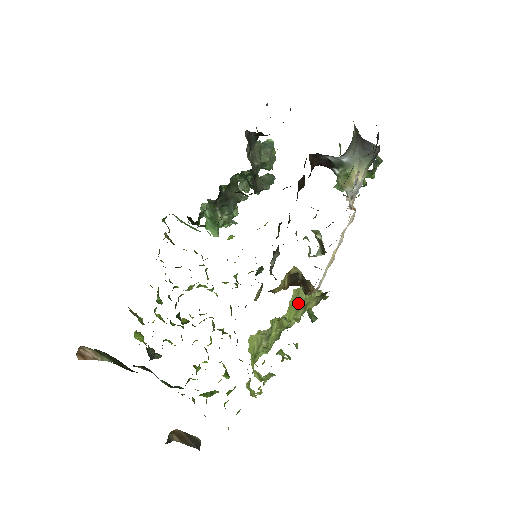
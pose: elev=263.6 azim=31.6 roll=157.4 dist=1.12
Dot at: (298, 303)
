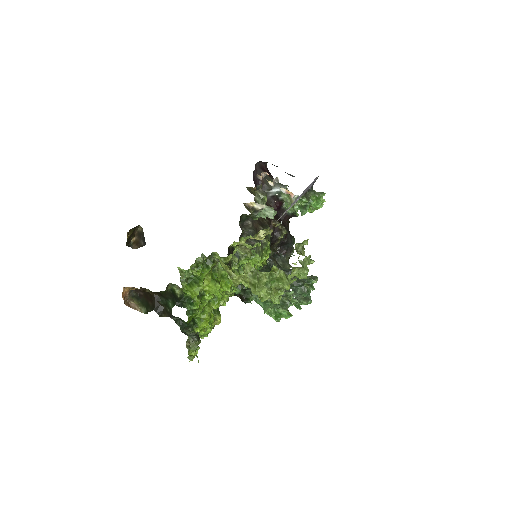
Dot at: occluded
